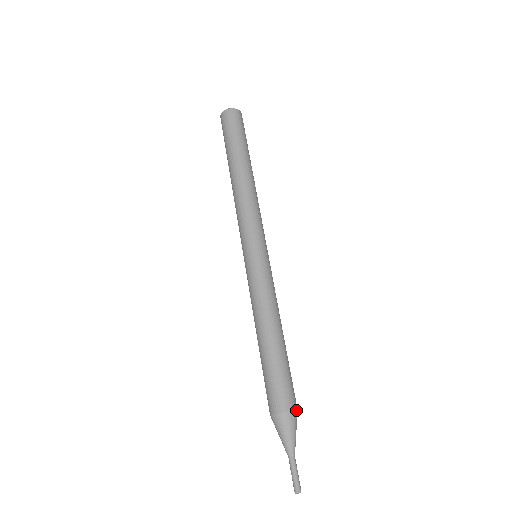
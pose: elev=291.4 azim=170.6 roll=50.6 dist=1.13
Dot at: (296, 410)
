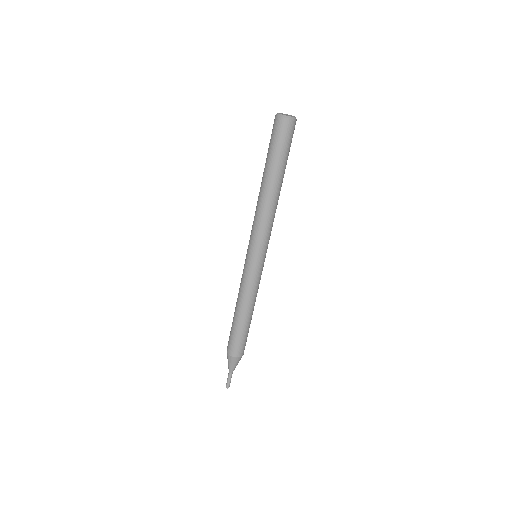
Dot at: occluded
